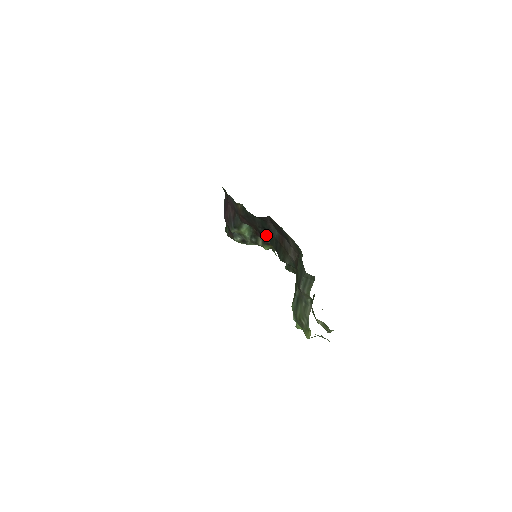
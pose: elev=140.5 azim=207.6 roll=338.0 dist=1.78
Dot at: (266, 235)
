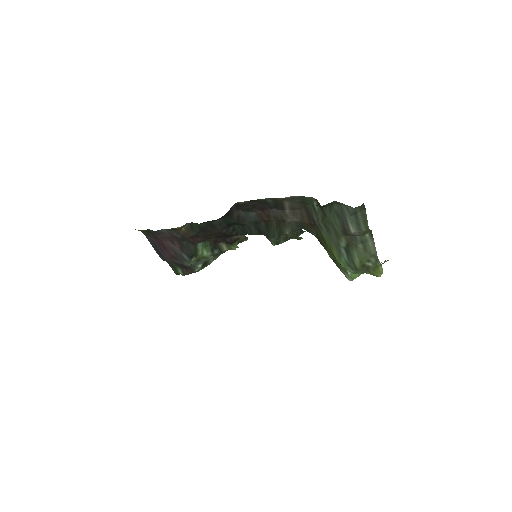
Dot at: (234, 231)
